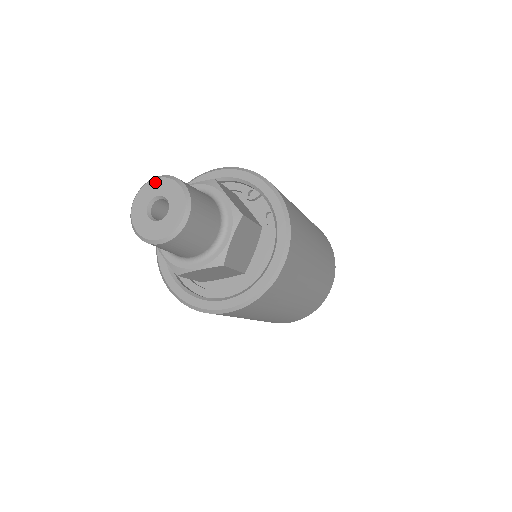
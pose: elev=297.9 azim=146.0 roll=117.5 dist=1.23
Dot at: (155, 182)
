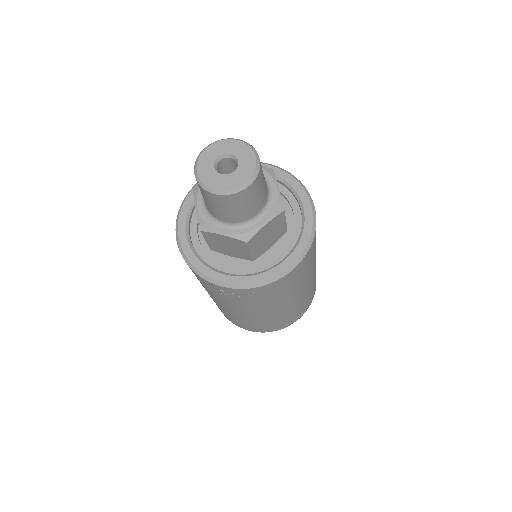
Dot at: (209, 149)
